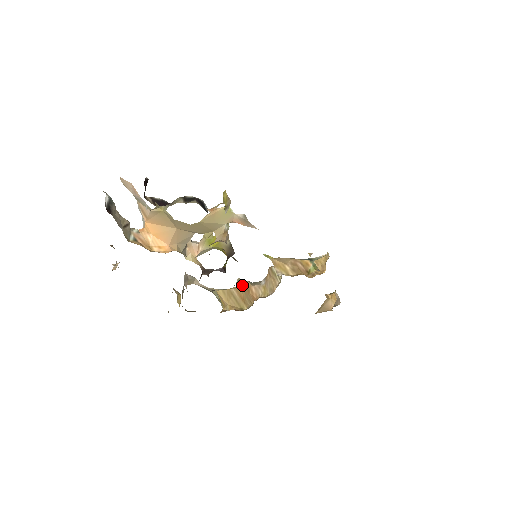
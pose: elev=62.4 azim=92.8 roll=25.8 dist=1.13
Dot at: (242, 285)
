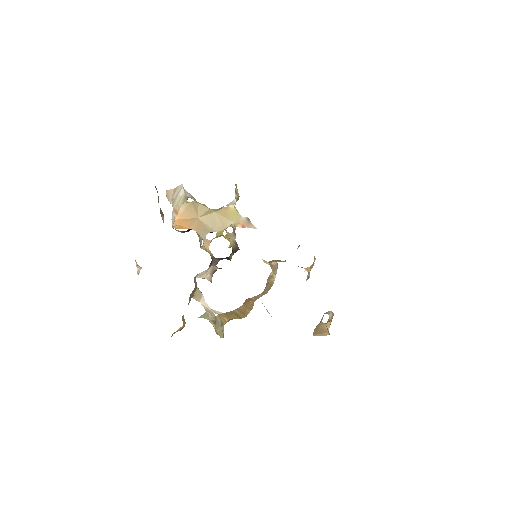
Dot at: (243, 303)
